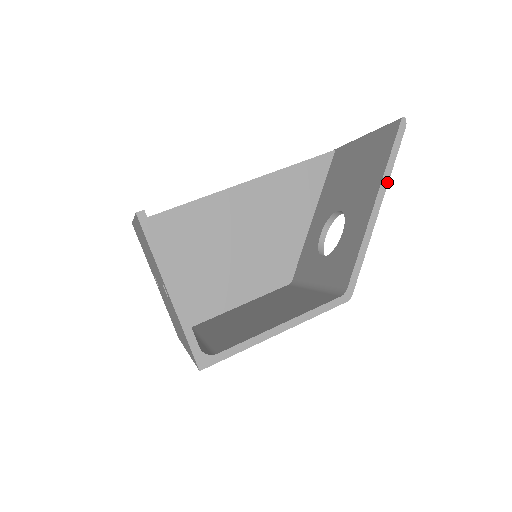
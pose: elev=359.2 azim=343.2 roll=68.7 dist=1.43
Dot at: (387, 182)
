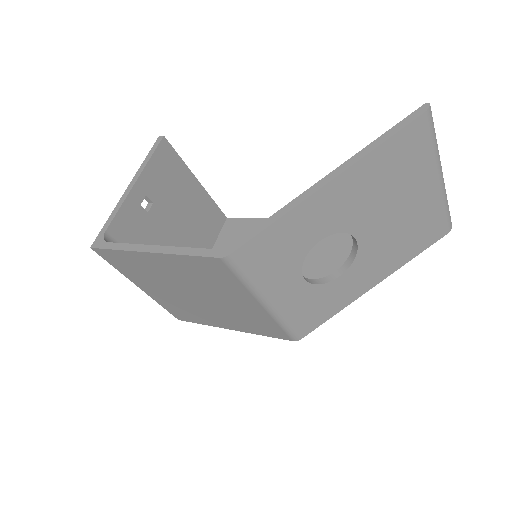
Dot at: (357, 160)
